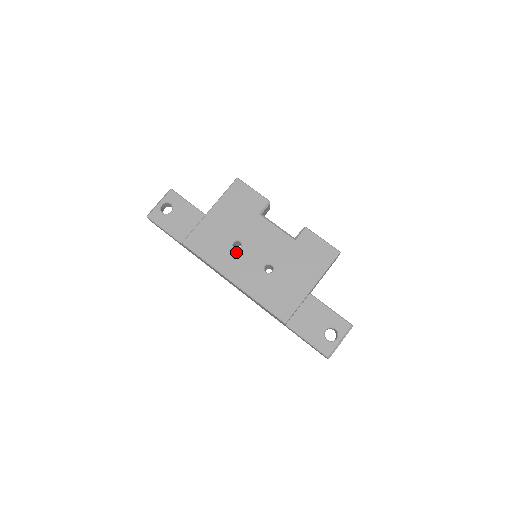
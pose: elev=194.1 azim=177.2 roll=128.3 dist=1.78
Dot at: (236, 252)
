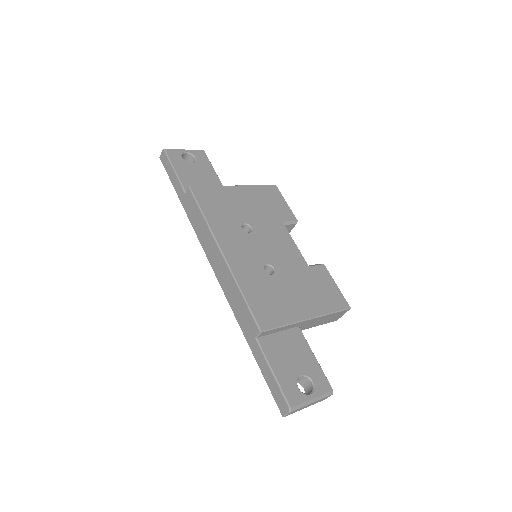
Dot at: (242, 232)
